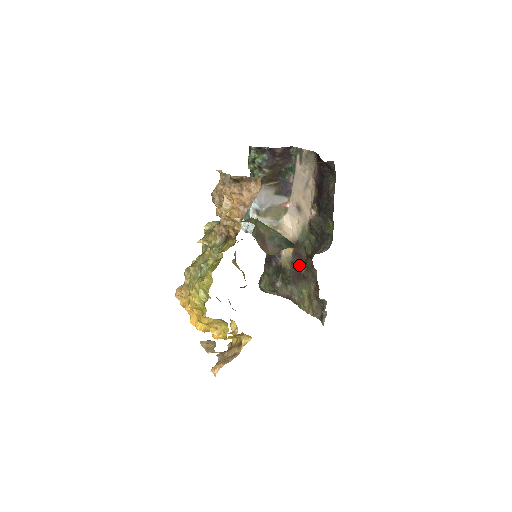
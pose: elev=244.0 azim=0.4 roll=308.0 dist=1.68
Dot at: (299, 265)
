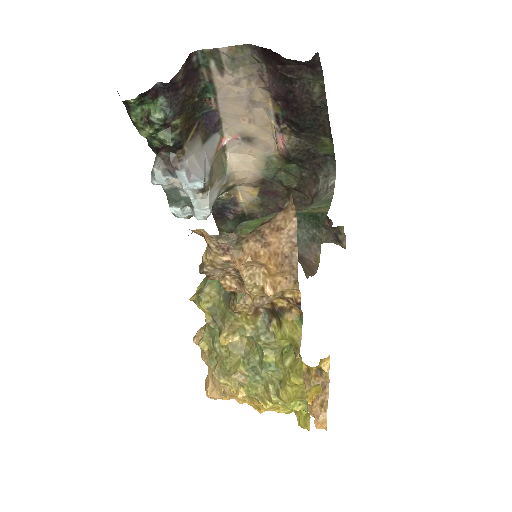
Dot at: (276, 203)
